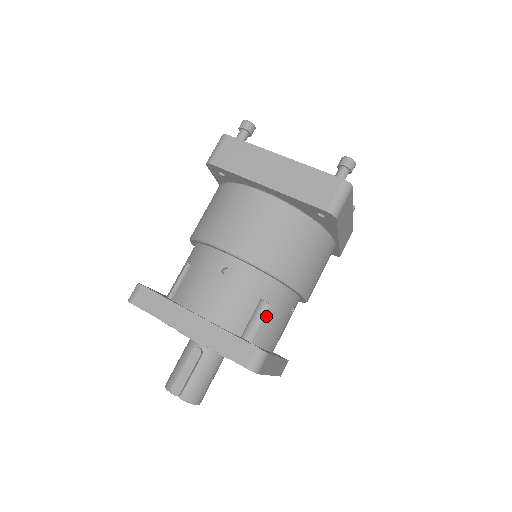
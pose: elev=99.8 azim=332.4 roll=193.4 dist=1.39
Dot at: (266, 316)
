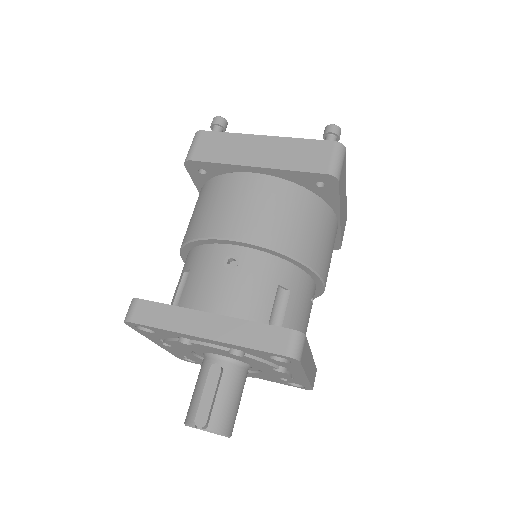
Dot at: (288, 304)
